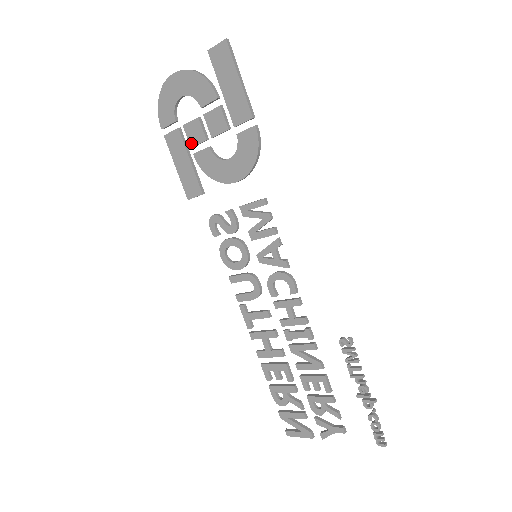
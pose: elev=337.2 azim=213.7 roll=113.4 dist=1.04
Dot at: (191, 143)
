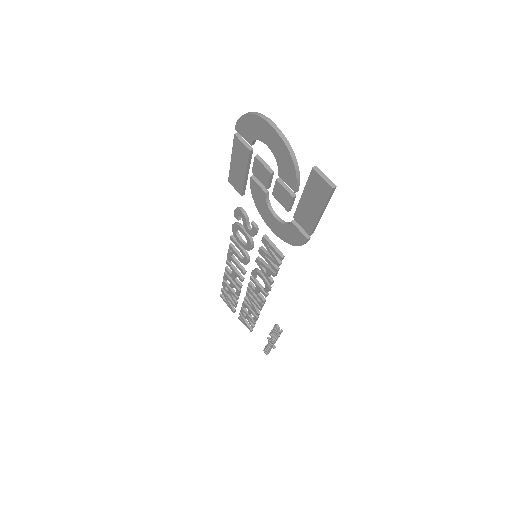
Dot at: (254, 171)
